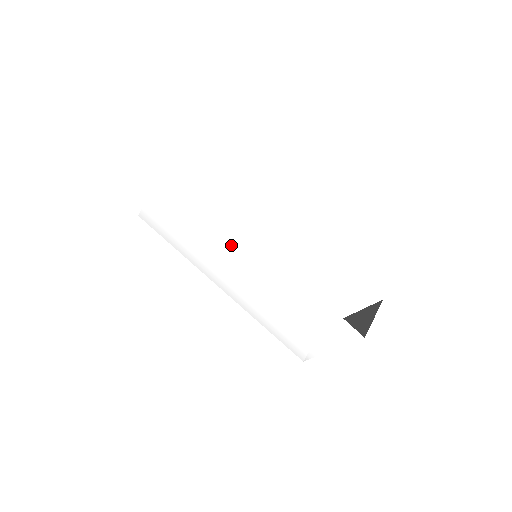
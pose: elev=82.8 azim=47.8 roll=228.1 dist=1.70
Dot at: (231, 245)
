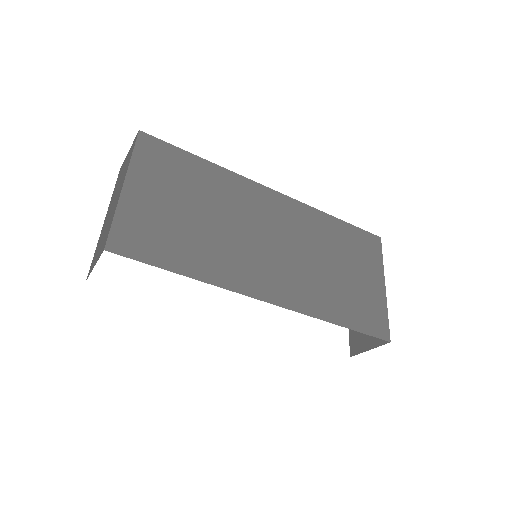
Dot at: occluded
